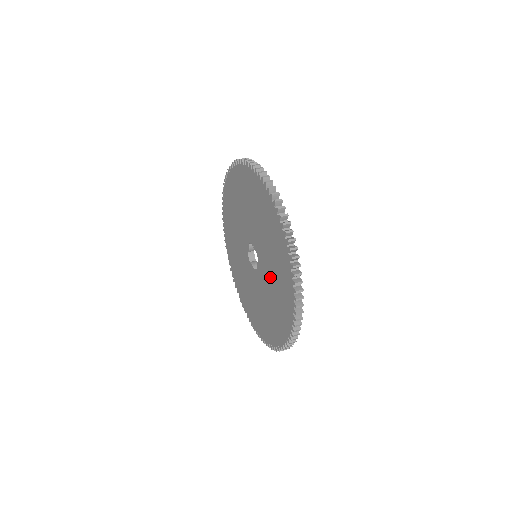
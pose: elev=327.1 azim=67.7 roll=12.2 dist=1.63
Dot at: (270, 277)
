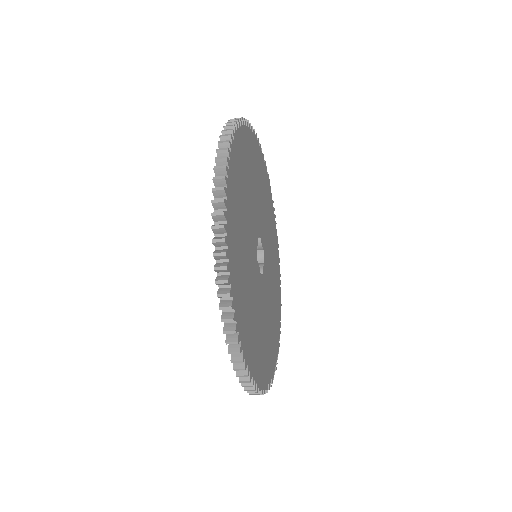
Dot at: occluded
